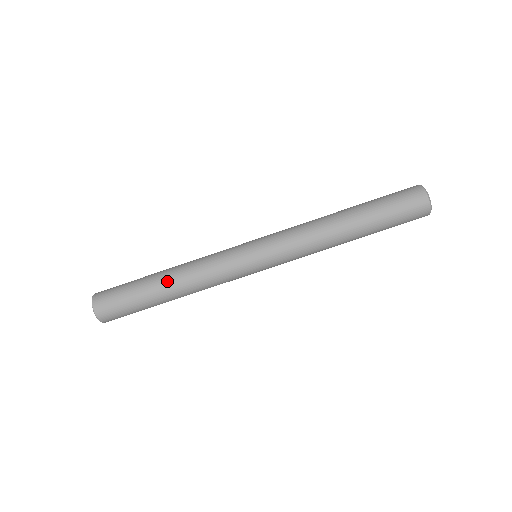
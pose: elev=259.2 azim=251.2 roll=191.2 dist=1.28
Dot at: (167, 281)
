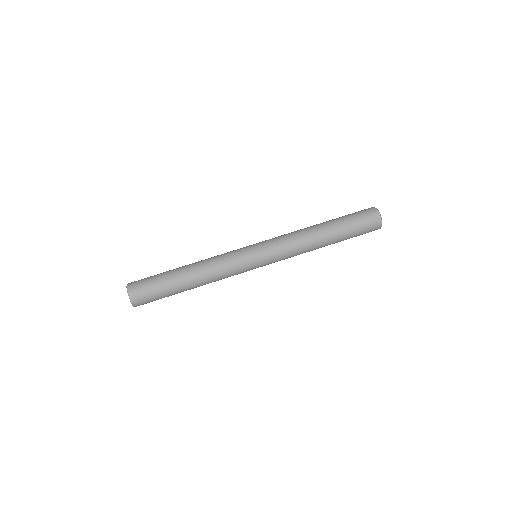
Dot at: (187, 265)
